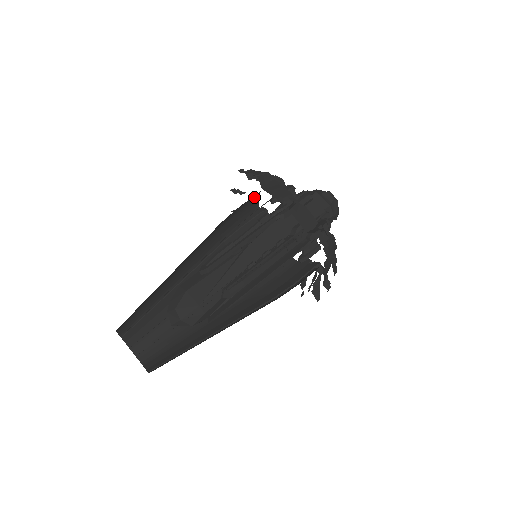
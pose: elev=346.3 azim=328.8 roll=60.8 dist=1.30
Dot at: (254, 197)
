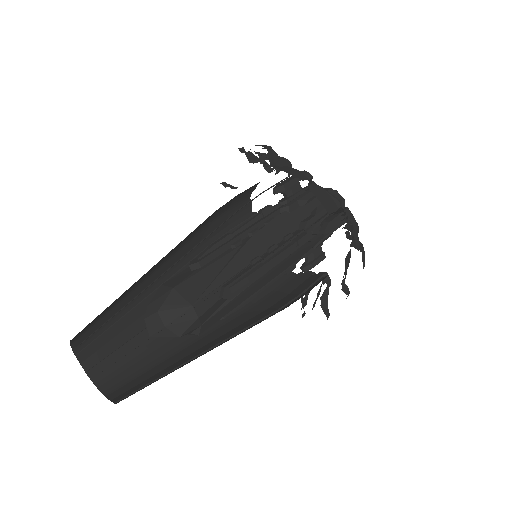
Dot at: (250, 191)
